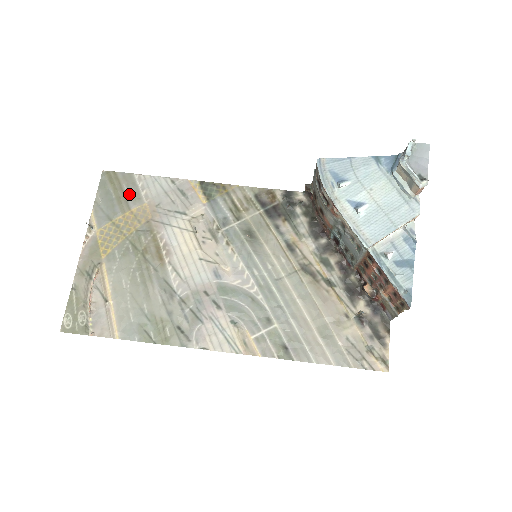
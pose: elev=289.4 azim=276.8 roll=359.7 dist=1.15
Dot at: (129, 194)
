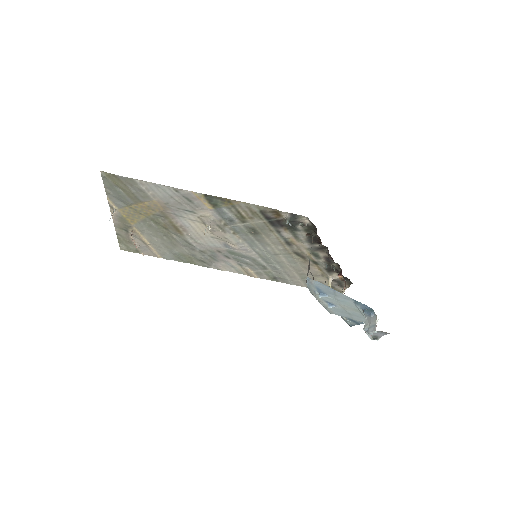
Dot at: (136, 193)
